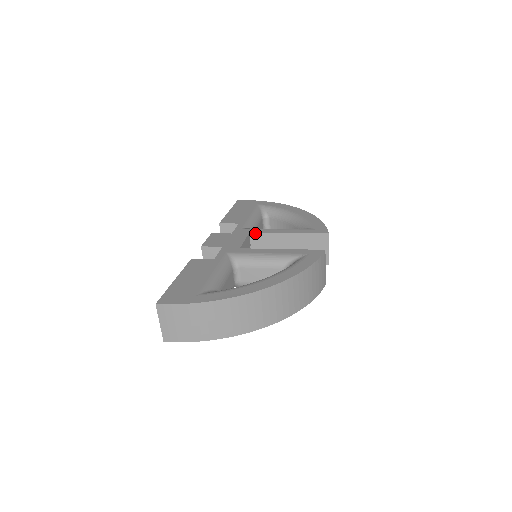
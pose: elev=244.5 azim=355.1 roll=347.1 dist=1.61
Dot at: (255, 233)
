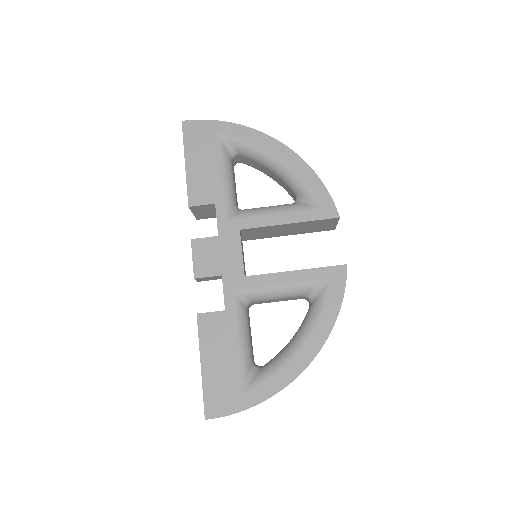
Dot at: (247, 229)
